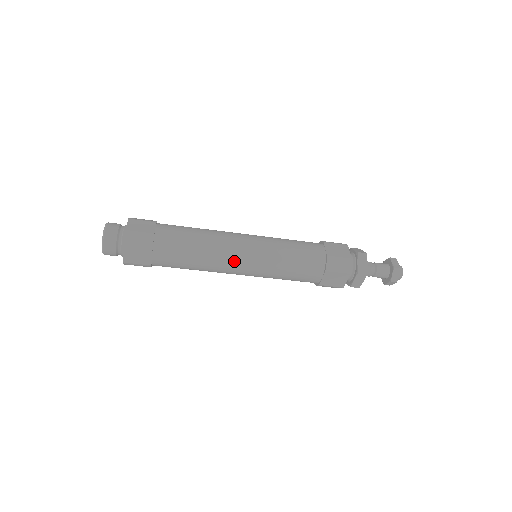
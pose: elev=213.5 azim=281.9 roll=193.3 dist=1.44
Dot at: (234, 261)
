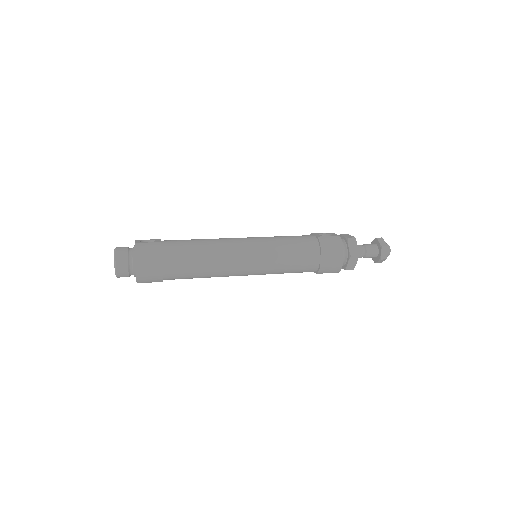
Dot at: occluded
